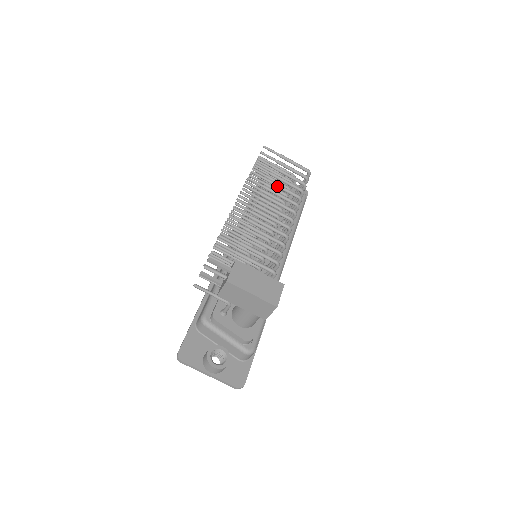
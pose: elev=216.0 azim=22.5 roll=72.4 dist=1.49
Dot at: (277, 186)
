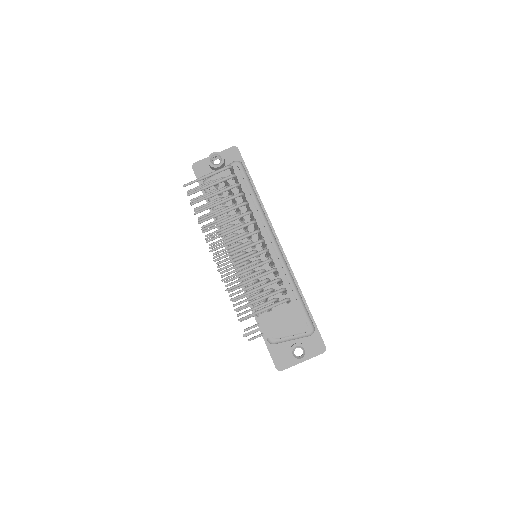
Dot at: occluded
